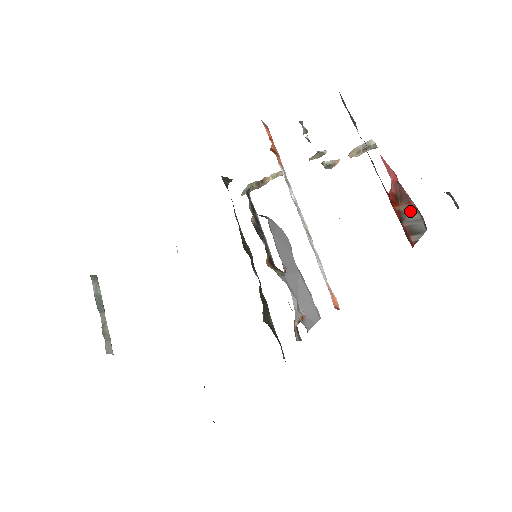
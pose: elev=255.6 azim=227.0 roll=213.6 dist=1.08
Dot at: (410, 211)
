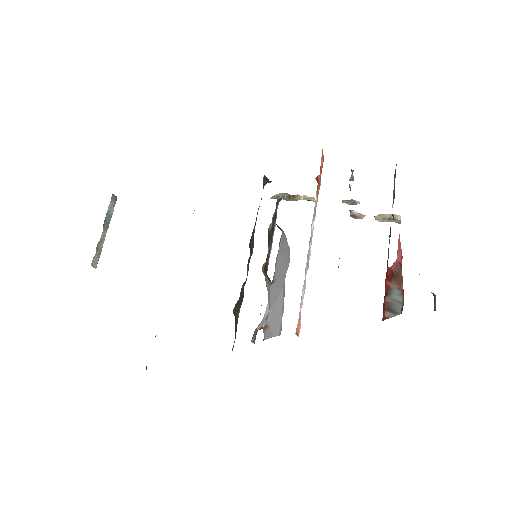
Dot at: (397, 292)
